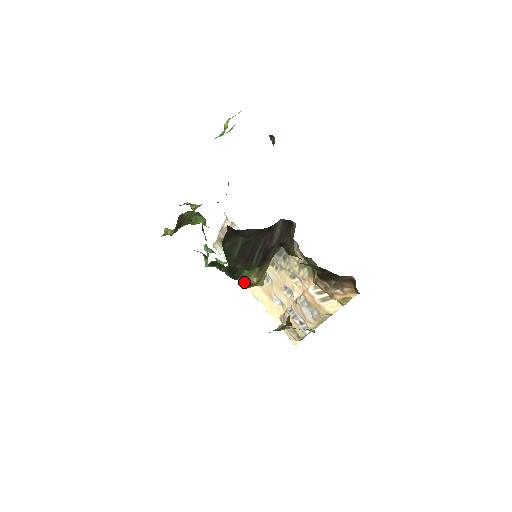
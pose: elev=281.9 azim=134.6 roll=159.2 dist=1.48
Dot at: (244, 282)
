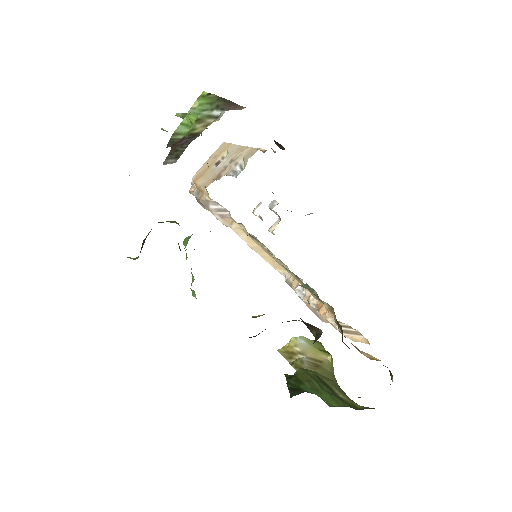
Dot at: occluded
